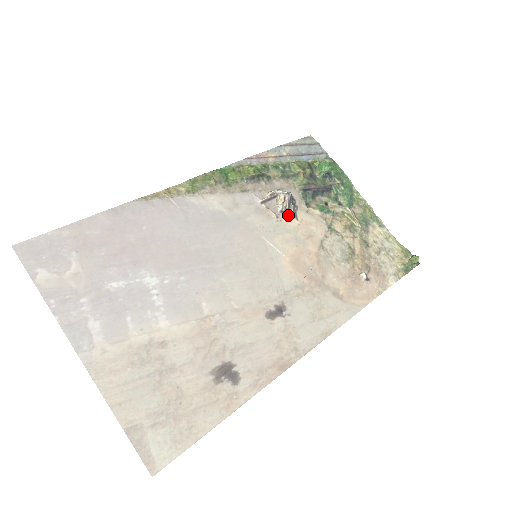
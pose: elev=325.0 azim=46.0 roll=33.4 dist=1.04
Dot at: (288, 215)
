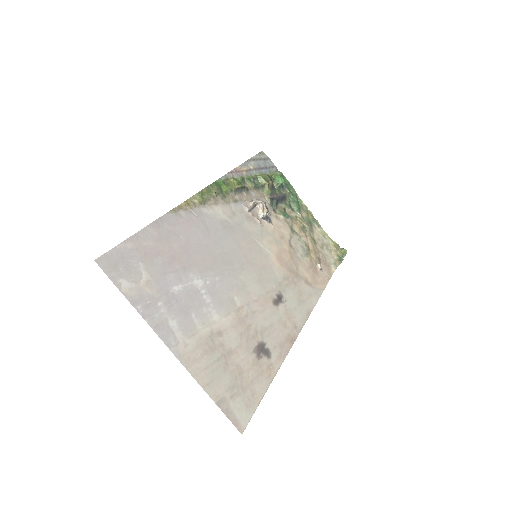
Dot at: (267, 221)
